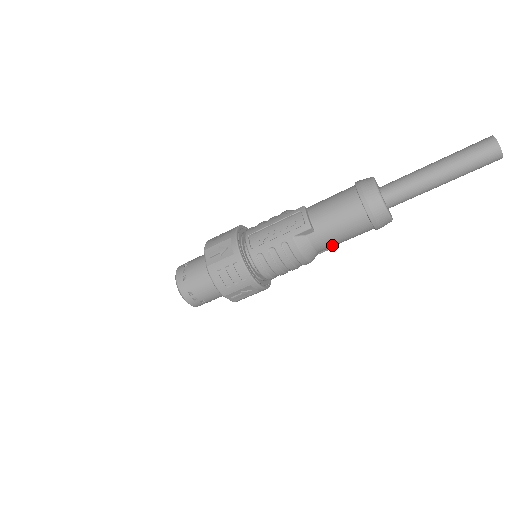
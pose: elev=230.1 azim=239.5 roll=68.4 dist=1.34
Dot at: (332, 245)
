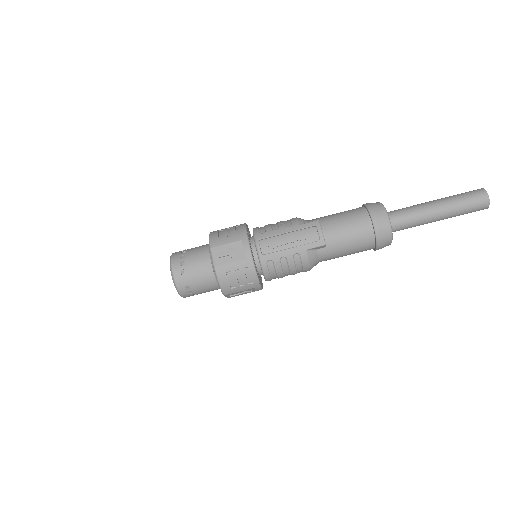
Dot at: (334, 258)
